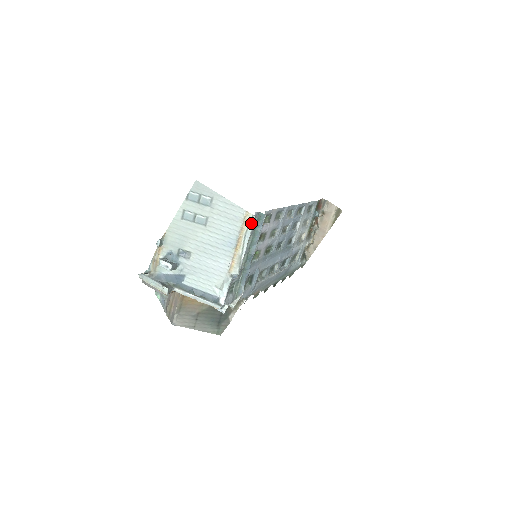
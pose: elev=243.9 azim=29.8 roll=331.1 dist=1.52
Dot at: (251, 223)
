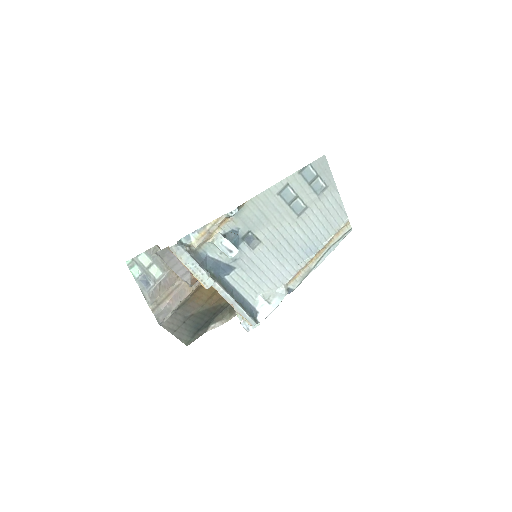
Dot at: (344, 236)
